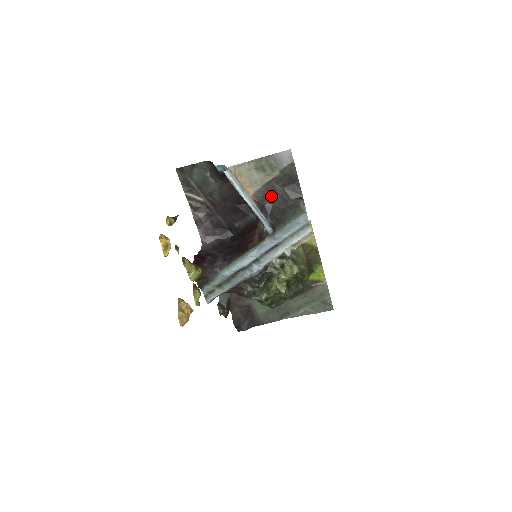
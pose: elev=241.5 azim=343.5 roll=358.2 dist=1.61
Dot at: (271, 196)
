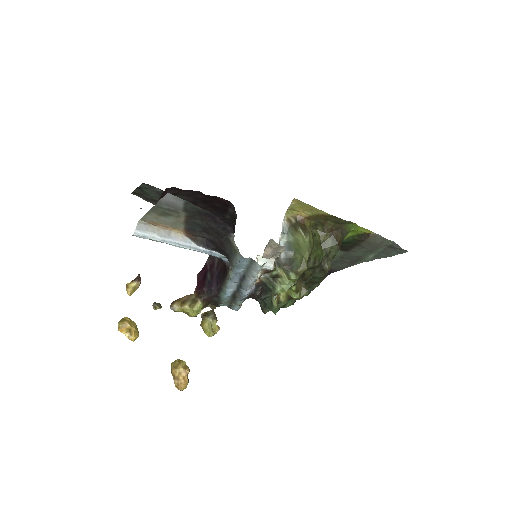
Dot at: (202, 229)
